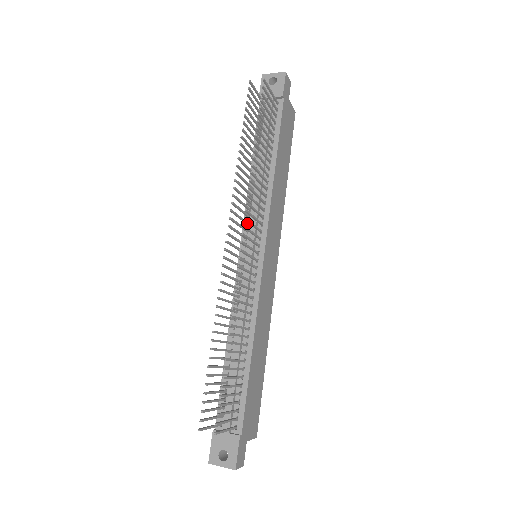
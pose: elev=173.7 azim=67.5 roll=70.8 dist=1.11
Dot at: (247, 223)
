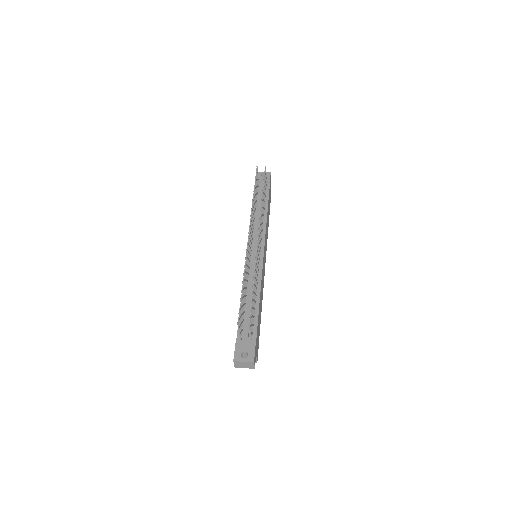
Dot at: (253, 235)
